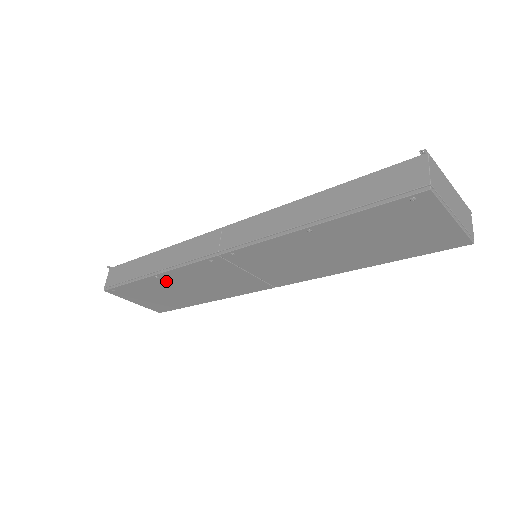
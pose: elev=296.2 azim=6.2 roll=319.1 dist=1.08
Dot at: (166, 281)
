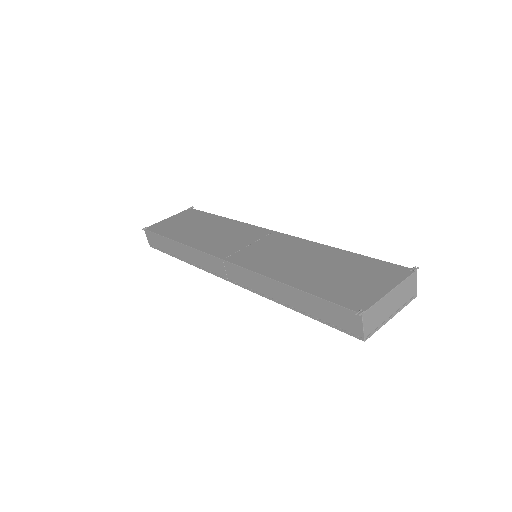
Dot at: occluded
